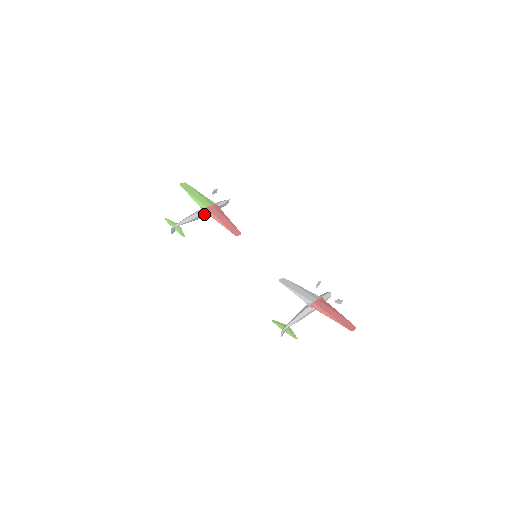
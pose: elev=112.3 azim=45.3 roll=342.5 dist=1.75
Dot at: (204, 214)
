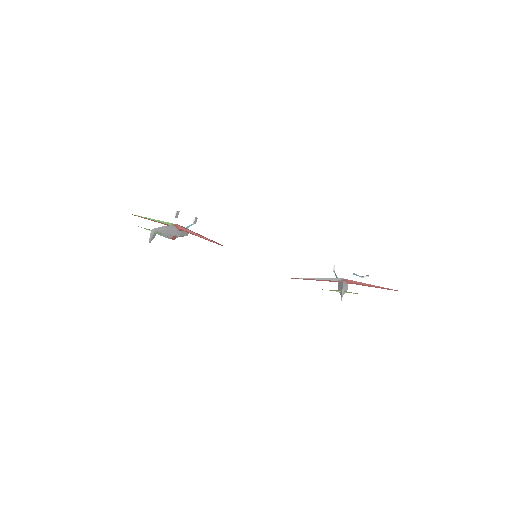
Dot at: (175, 231)
